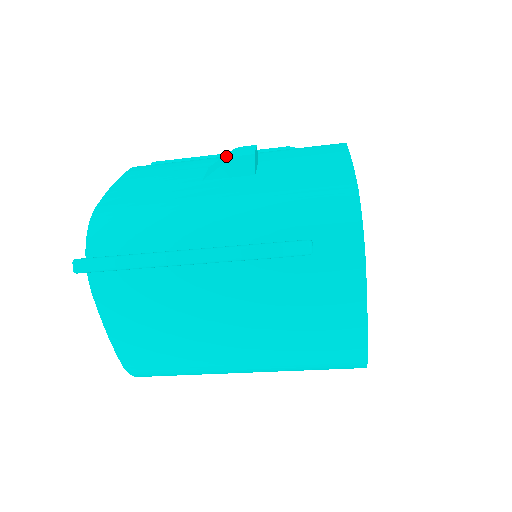
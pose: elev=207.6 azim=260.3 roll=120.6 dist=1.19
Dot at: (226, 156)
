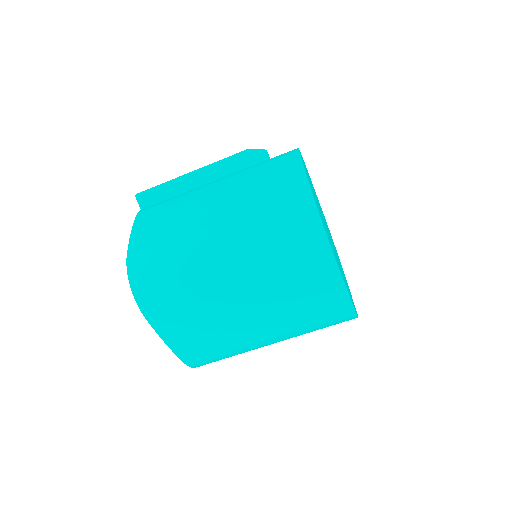
Dot at: occluded
